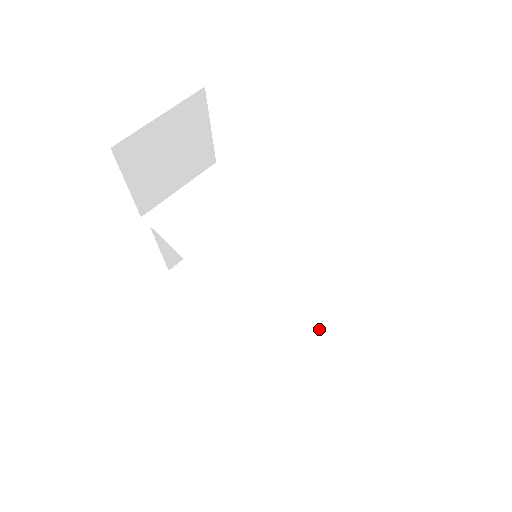
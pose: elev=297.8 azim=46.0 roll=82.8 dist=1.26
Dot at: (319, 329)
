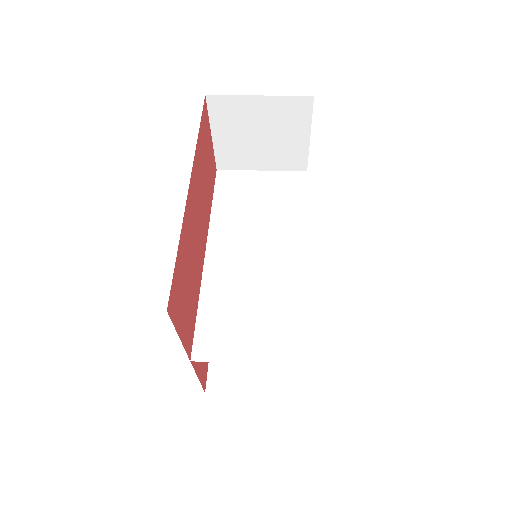
Dot at: (238, 344)
